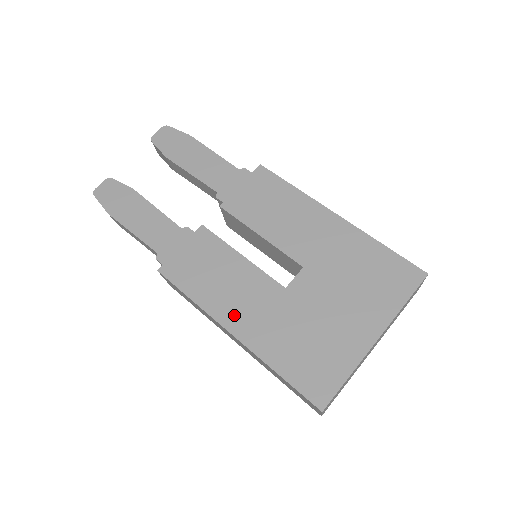
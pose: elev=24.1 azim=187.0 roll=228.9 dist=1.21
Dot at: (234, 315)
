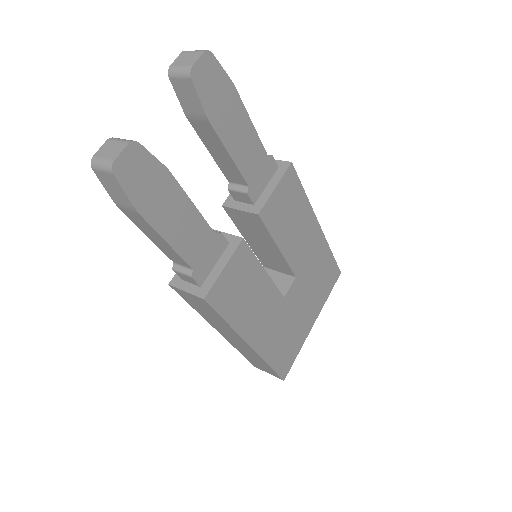
Dot at: (254, 330)
